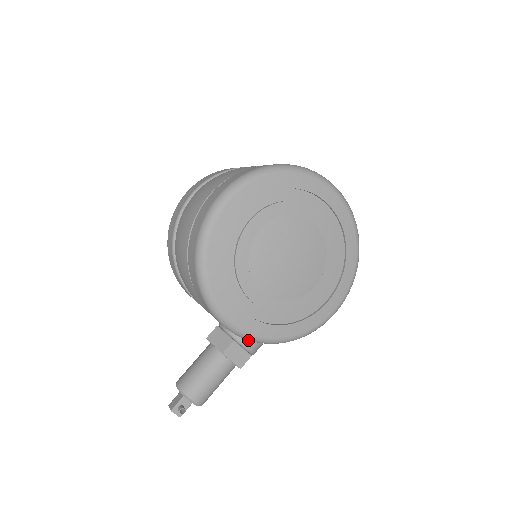
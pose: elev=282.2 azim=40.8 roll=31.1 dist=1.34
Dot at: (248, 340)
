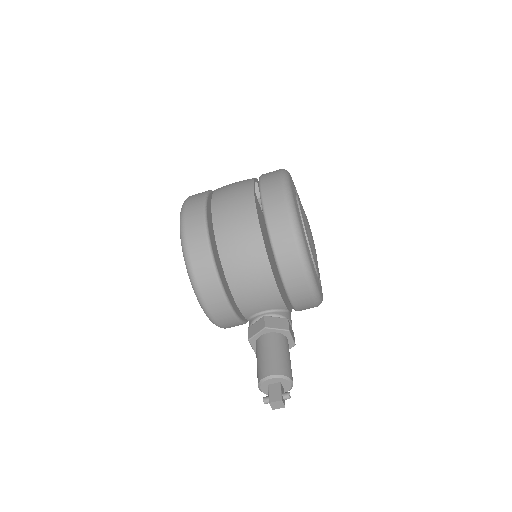
Dot at: (290, 318)
